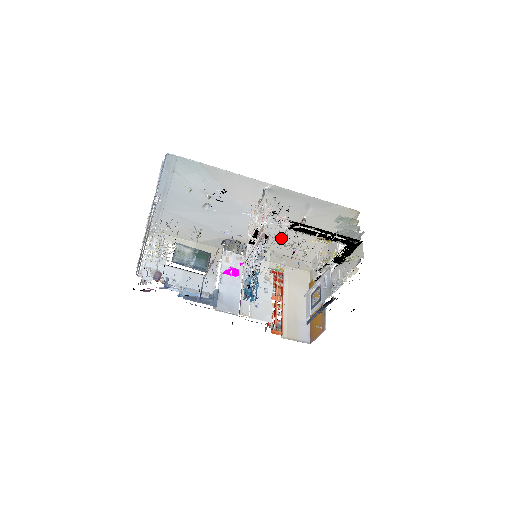
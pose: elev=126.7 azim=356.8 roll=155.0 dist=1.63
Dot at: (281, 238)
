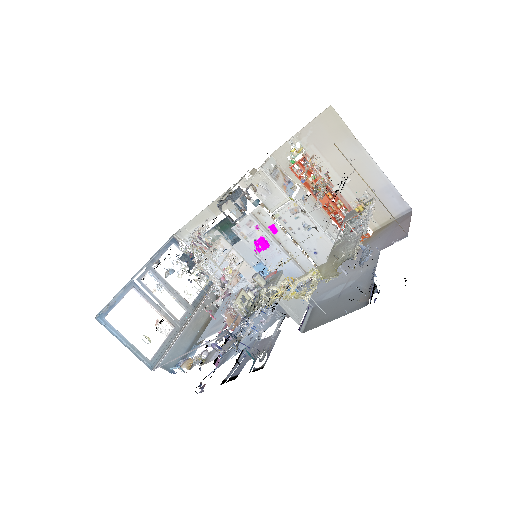
Dot at: occluded
